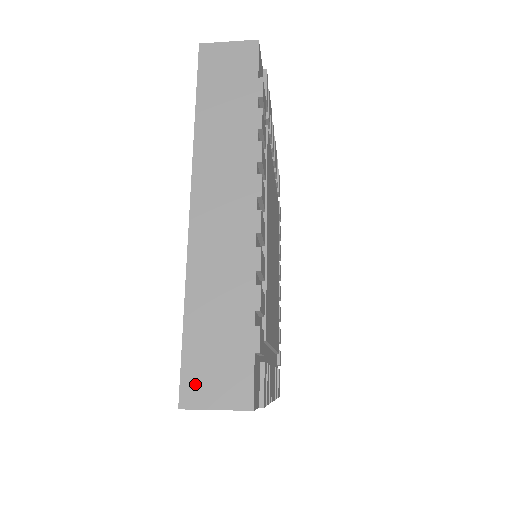
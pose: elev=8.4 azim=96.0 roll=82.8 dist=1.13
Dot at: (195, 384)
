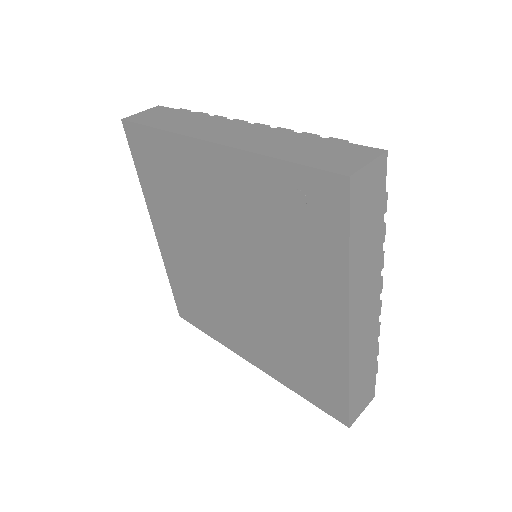
Dot at: (355, 412)
